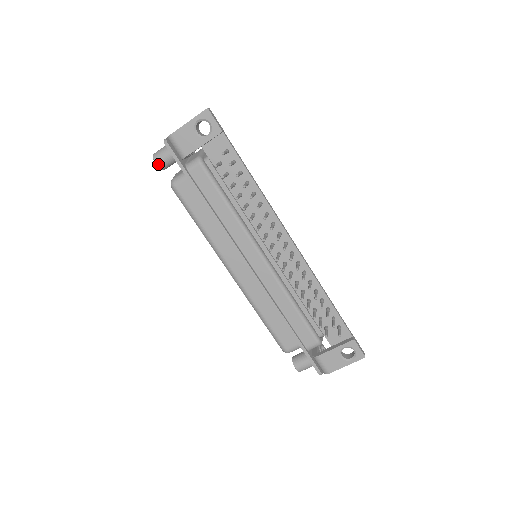
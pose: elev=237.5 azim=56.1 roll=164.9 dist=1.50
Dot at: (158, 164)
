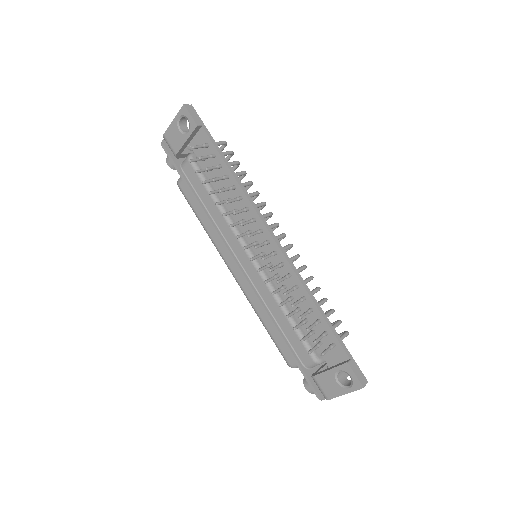
Dot at: (169, 165)
